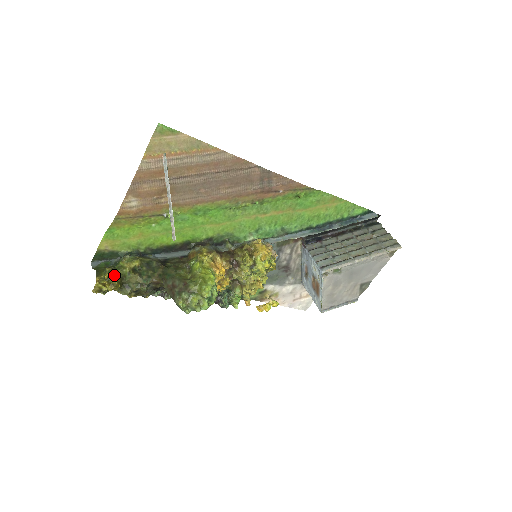
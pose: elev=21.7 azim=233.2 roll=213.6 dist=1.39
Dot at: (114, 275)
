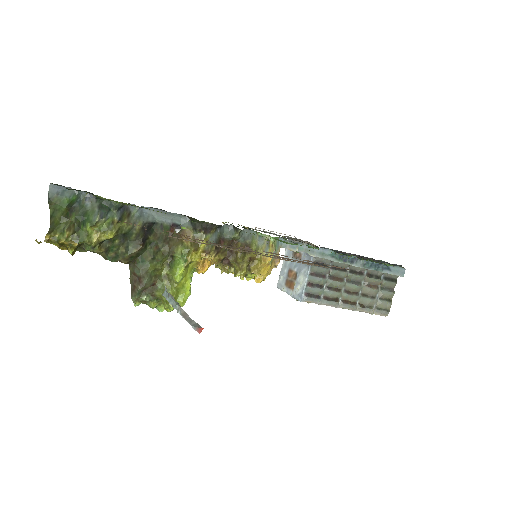
Dot at: (72, 244)
